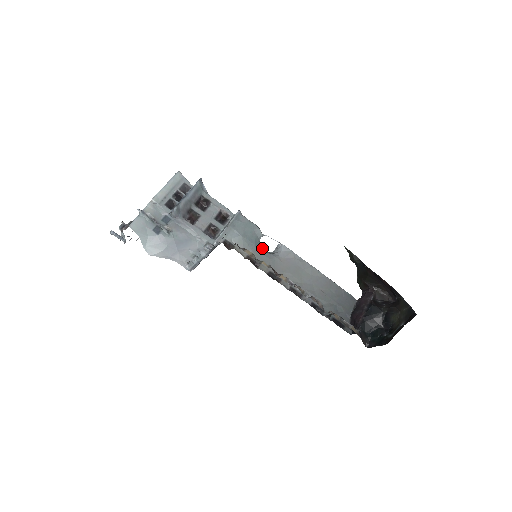
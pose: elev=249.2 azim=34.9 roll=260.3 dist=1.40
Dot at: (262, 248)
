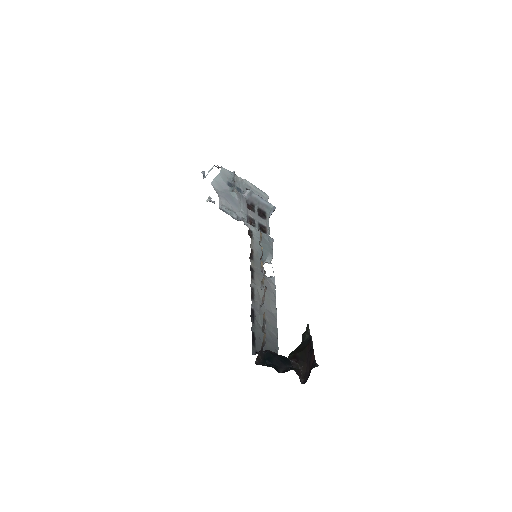
Dot at: occluded
